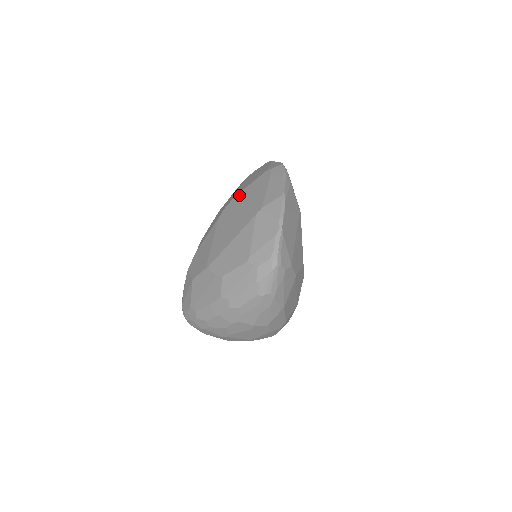
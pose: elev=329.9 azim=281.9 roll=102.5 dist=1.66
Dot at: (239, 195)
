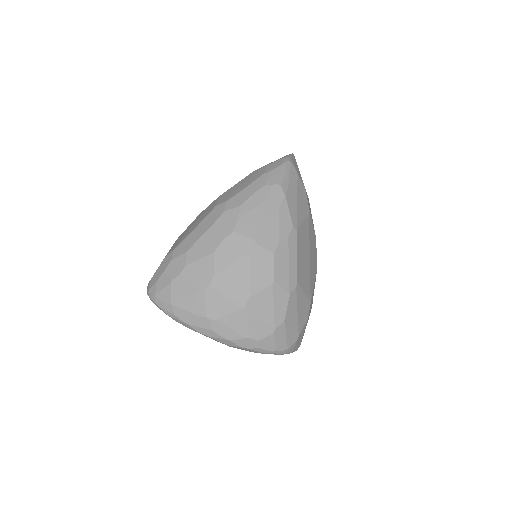
Dot at: occluded
